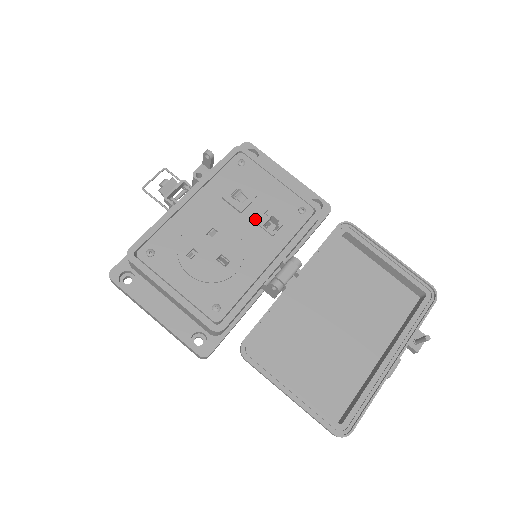
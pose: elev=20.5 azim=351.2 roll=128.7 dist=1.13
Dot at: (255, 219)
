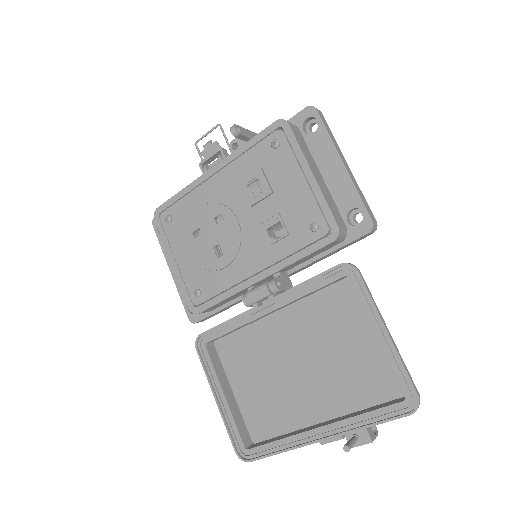
Dot at: (262, 218)
